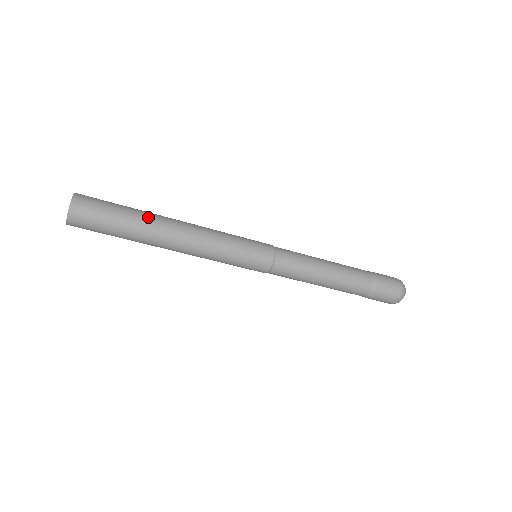
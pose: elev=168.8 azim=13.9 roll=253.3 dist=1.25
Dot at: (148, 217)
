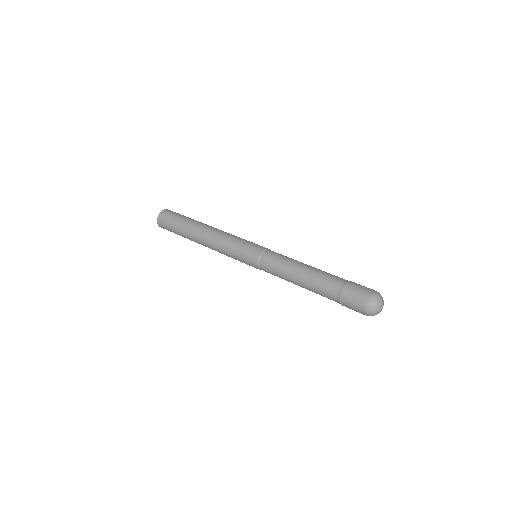
Dot at: (197, 221)
